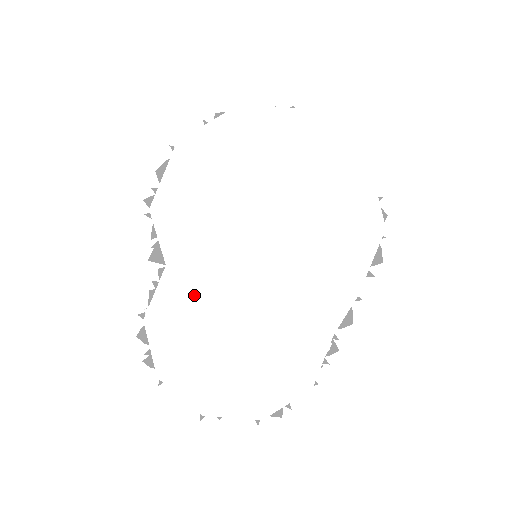
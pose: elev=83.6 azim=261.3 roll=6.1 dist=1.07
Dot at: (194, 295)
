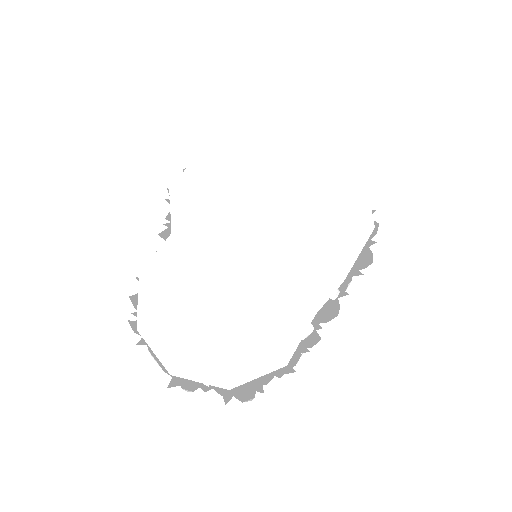
Dot at: (190, 260)
